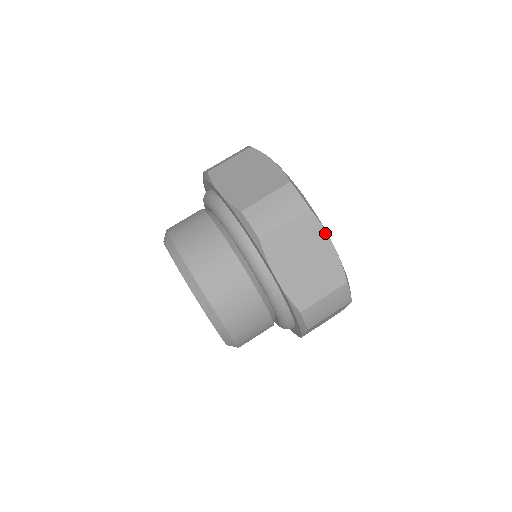
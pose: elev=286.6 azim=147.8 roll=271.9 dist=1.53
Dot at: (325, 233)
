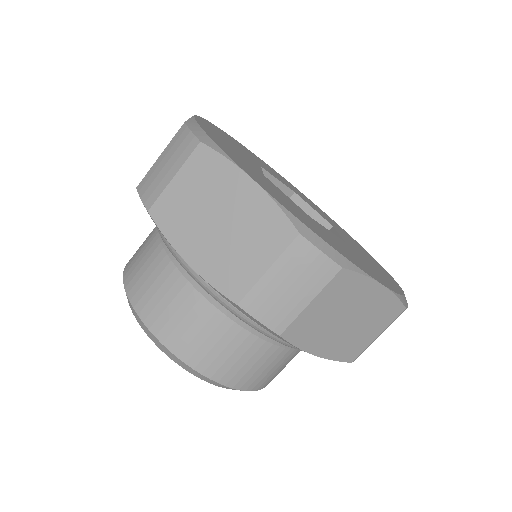
Dot at: (370, 280)
